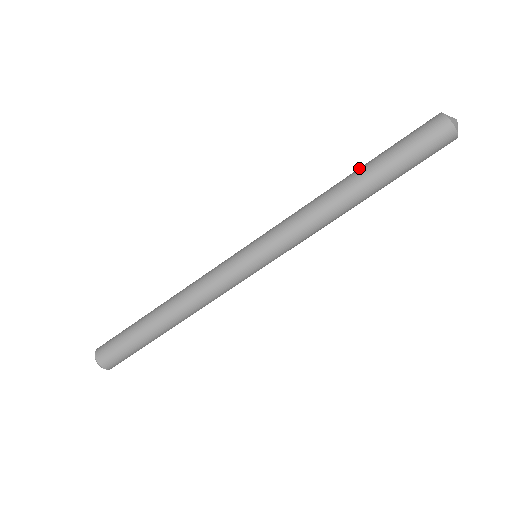
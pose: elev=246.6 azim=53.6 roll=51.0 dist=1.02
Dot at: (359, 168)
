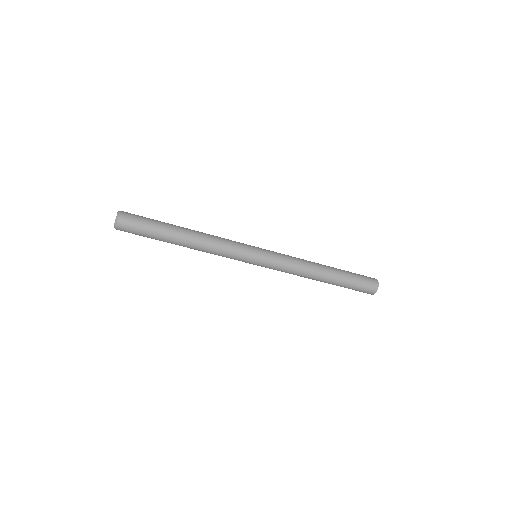
Dot at: (334, 273)
